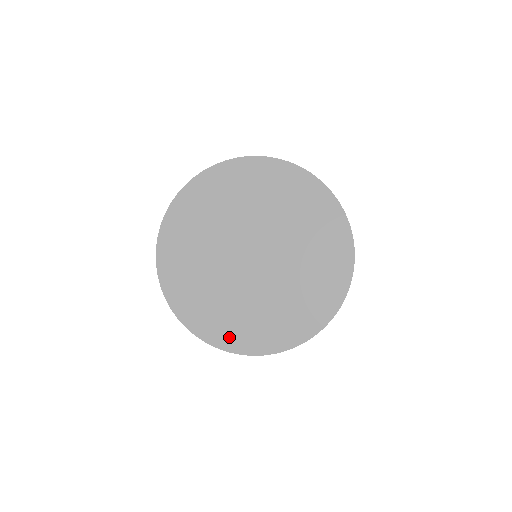
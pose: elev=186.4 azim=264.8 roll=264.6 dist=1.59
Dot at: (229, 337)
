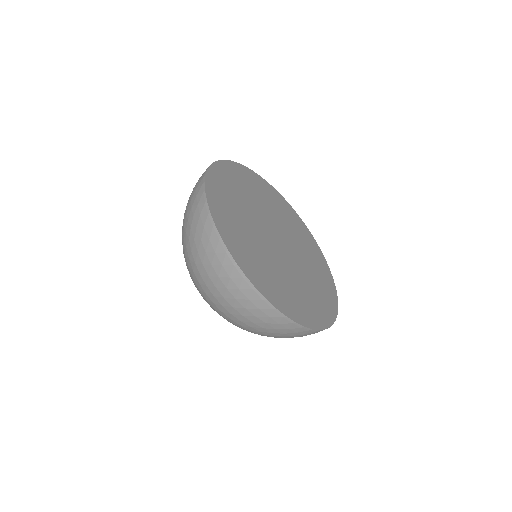
Dot at: (273, 293)
